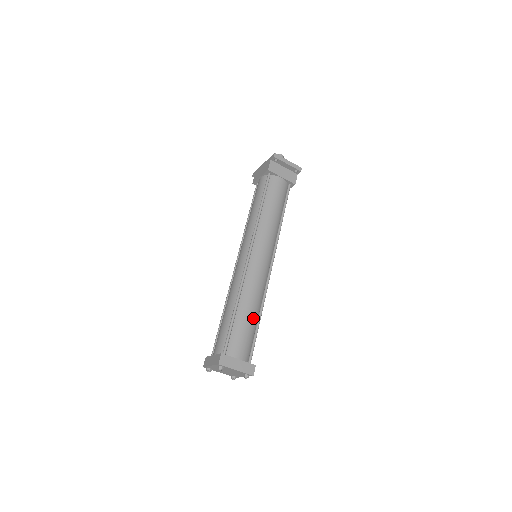
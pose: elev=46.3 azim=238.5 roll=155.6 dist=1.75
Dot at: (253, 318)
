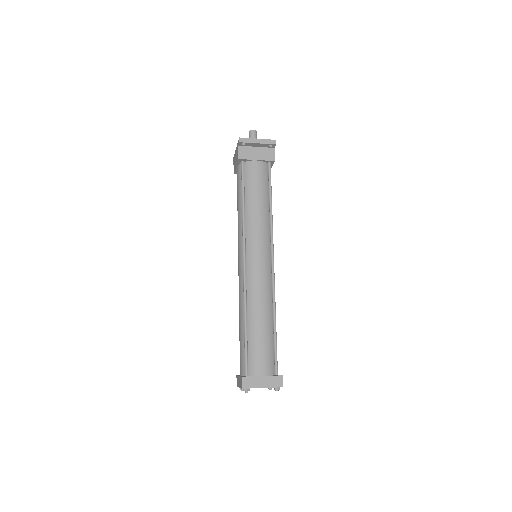
Dot at: (267, 327)
